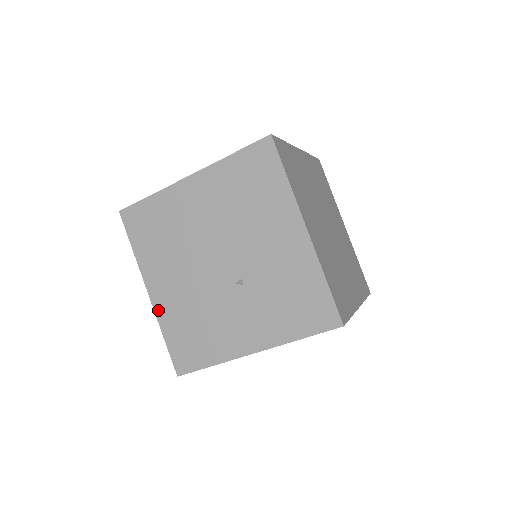
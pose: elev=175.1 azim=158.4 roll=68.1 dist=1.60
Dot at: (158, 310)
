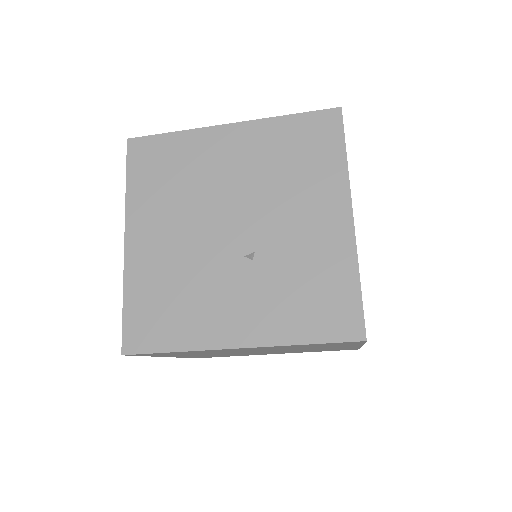
Dot at: (129, 264)
